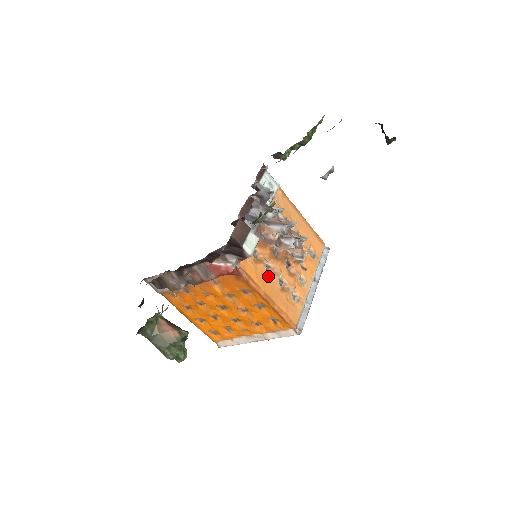
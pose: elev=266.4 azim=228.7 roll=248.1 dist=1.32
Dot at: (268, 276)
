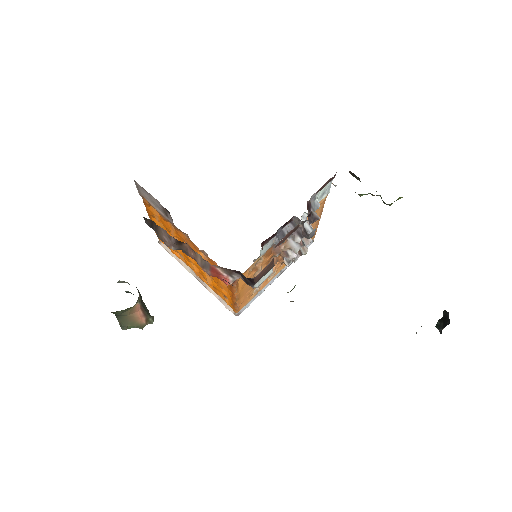
Dot at: occluded
